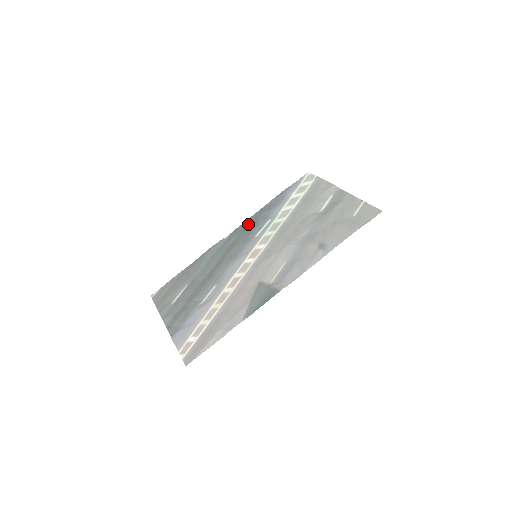
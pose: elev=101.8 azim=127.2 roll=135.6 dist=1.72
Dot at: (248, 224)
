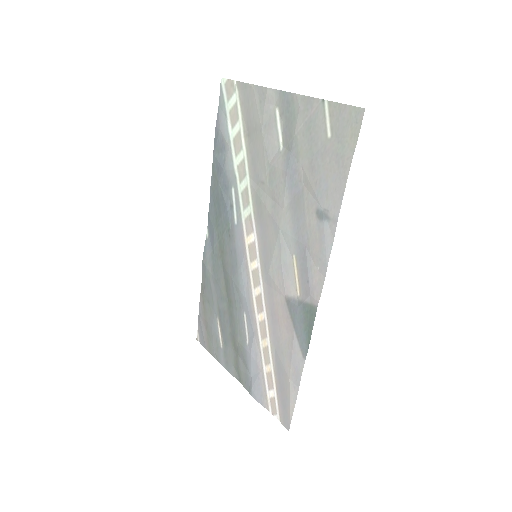
Dot at: (215, 206)
